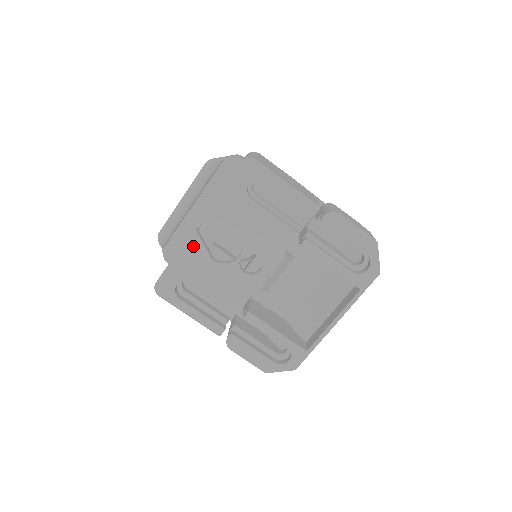
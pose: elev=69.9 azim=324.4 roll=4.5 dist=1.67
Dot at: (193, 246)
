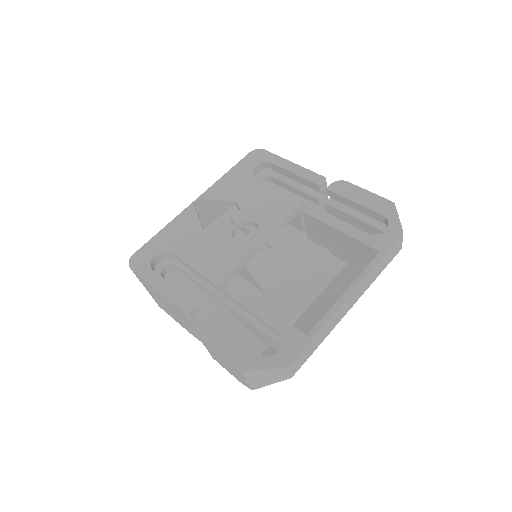
Dot at: (186, 218)
